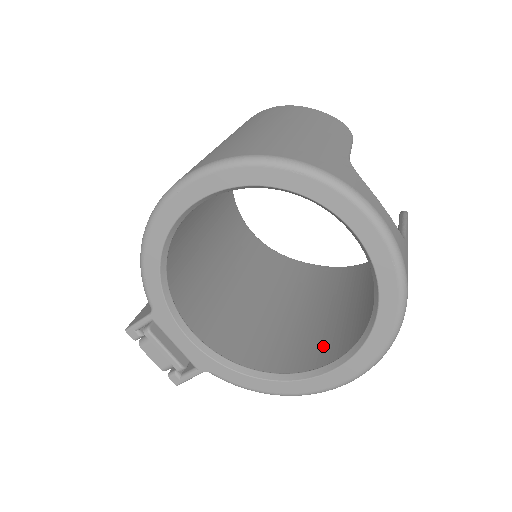
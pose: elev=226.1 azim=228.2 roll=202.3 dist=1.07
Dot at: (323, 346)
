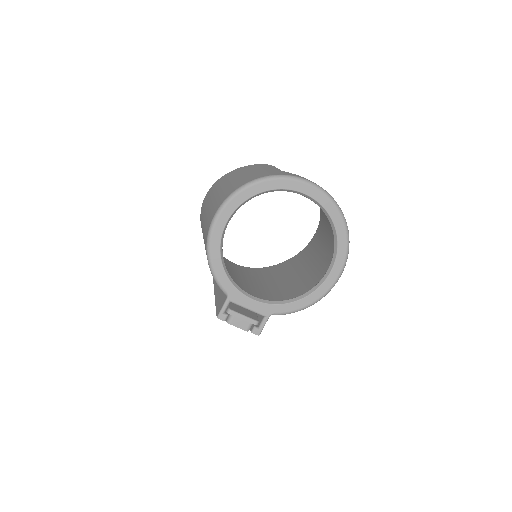
Dot at: (319, 277)
